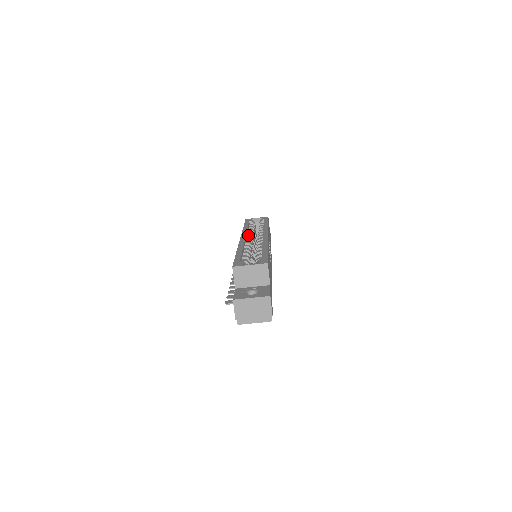
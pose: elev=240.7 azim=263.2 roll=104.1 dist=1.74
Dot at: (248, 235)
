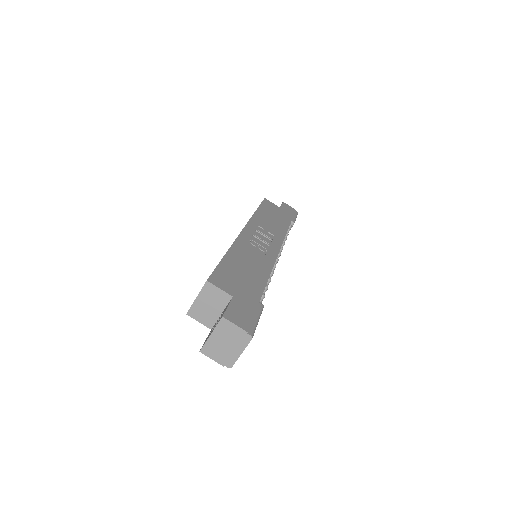
Dot at: occluded
